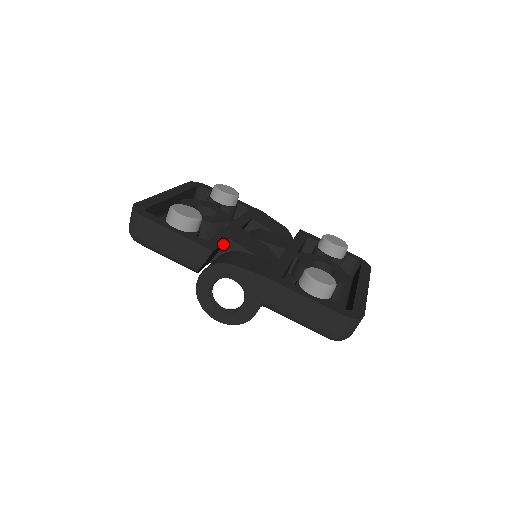
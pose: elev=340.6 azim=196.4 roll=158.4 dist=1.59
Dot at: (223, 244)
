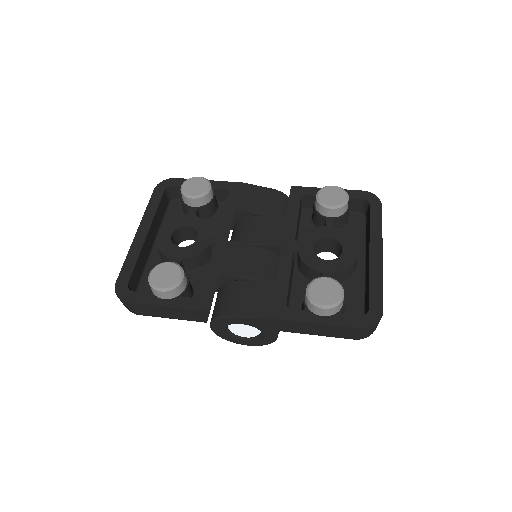
Dot at: occluded
